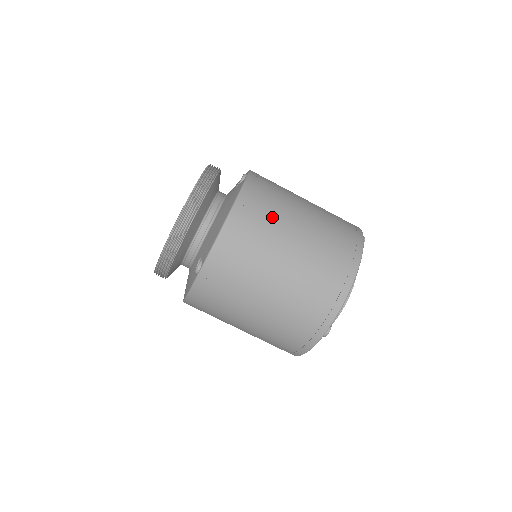
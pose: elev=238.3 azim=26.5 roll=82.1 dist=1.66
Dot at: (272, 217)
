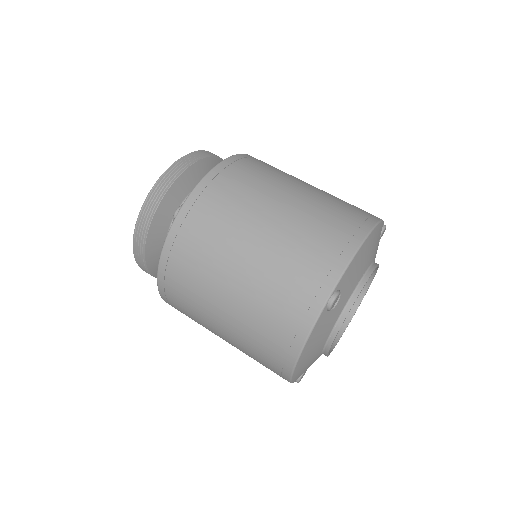
Dot at: (271, 172)
